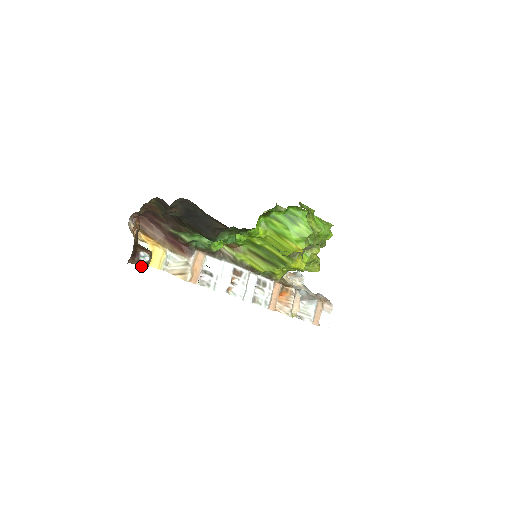
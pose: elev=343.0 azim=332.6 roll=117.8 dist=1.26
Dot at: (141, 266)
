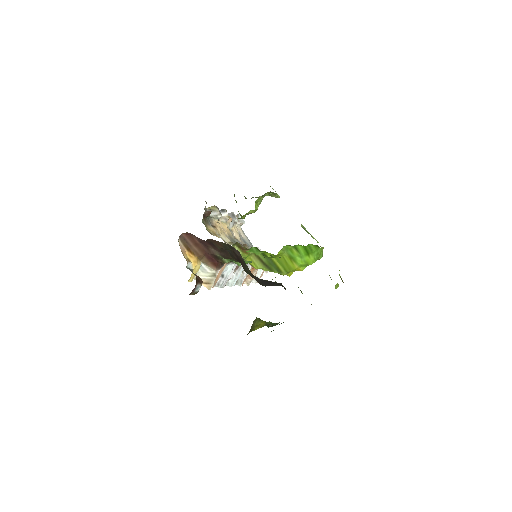
Dot at: occluded
